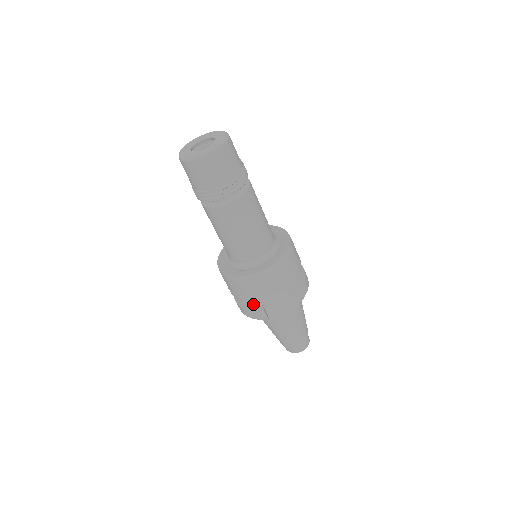
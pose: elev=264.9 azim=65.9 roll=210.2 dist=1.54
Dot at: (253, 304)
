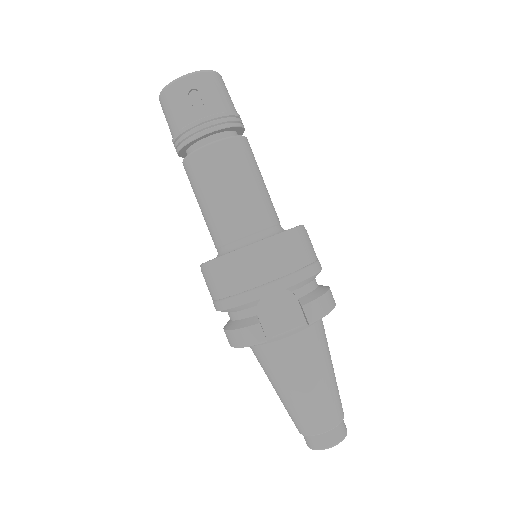
Dot at: (245, 319)
